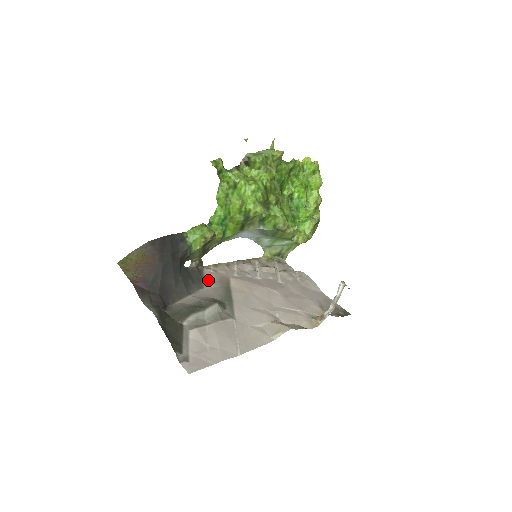
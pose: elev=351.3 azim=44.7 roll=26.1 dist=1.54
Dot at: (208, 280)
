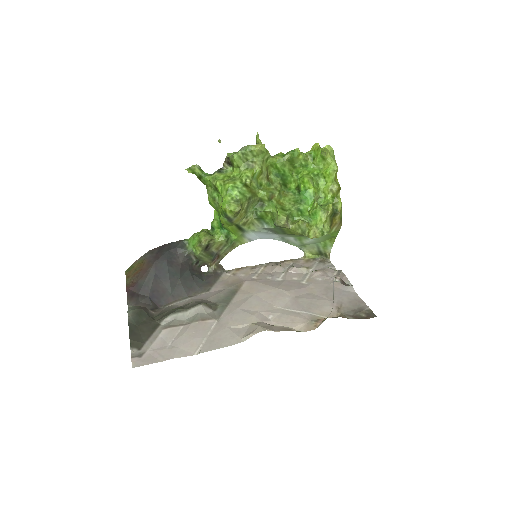
Dot at: (219, 283)
